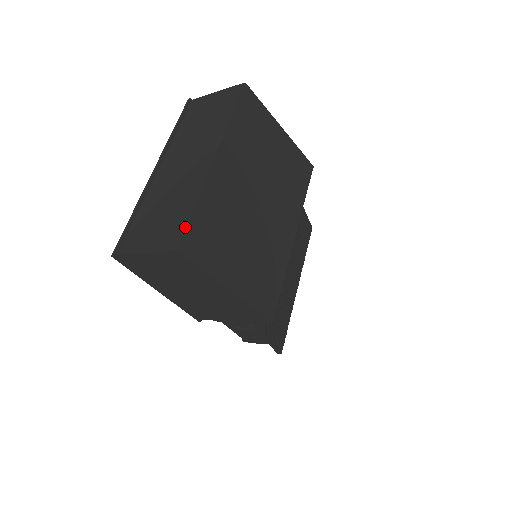
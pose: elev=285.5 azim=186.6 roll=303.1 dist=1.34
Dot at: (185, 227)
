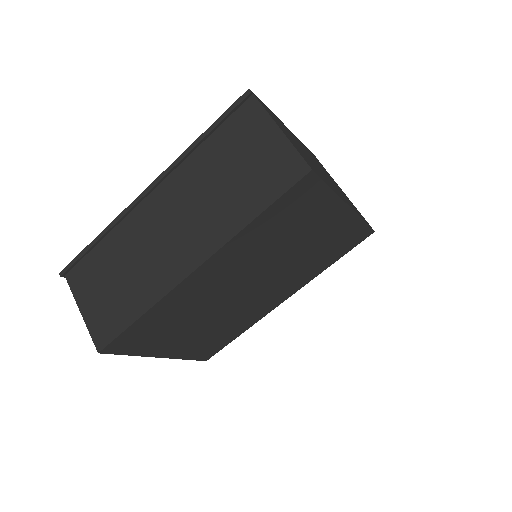
Dot at: (118, 336)
